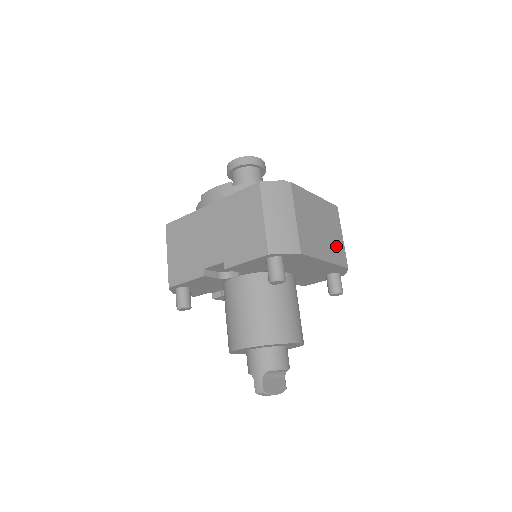
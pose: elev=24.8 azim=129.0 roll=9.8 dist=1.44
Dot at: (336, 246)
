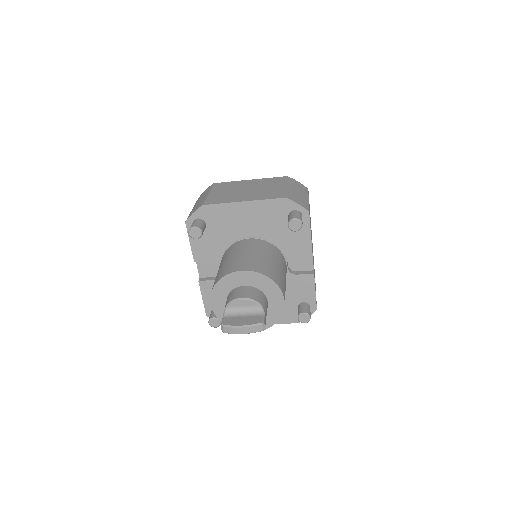
Dot at: (269, 192)
